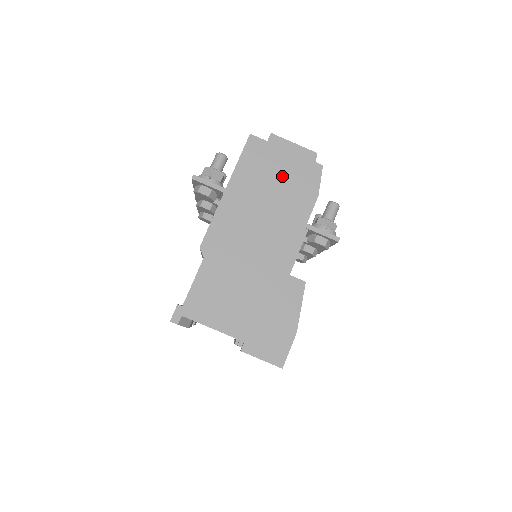
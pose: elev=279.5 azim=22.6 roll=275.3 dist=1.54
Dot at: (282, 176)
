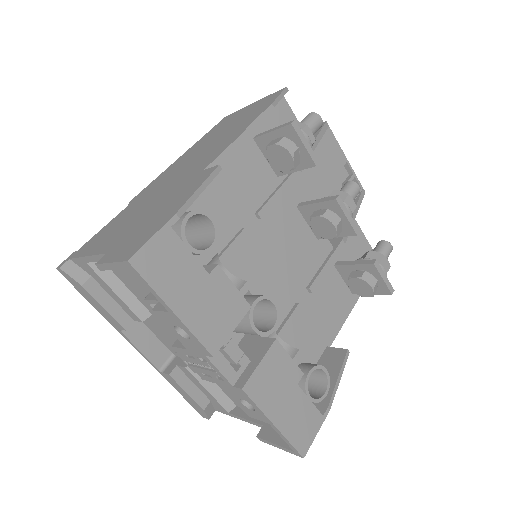
Dot at: (239, 118)
